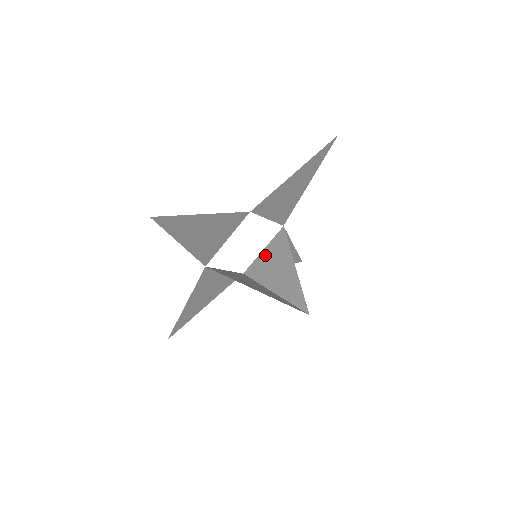
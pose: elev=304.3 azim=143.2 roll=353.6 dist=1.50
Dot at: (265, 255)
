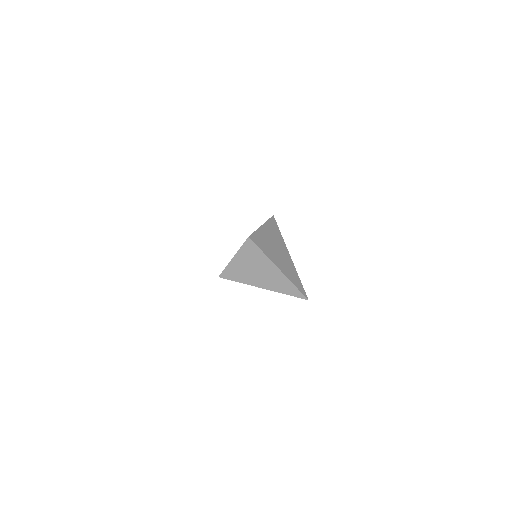
Dot at: (263, 233)
